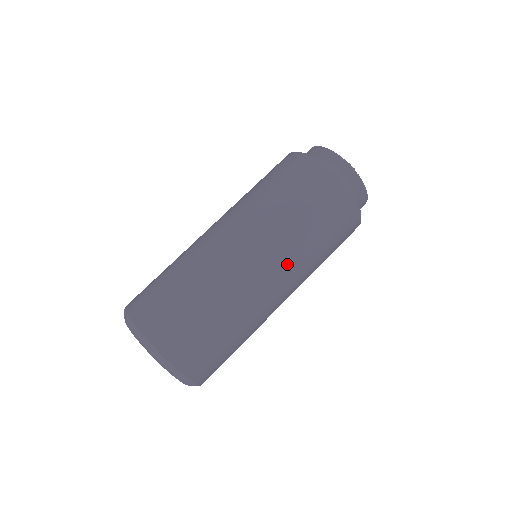
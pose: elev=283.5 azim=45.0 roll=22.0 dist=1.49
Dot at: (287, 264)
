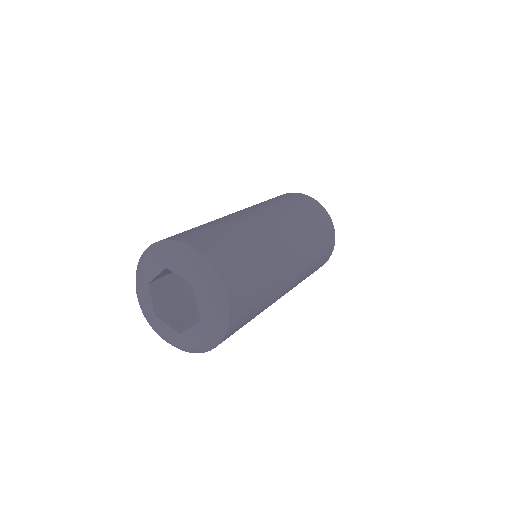
Dot at: (302, 267)
